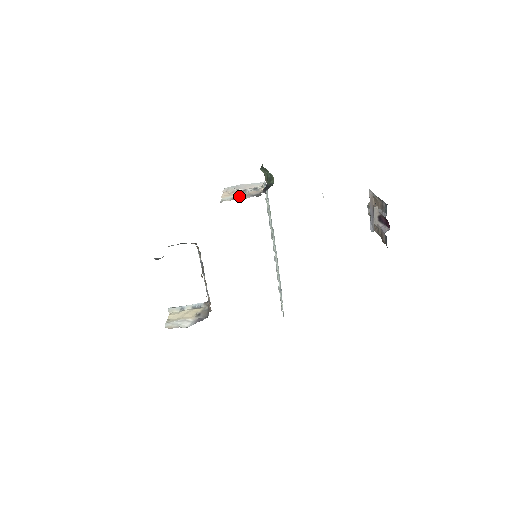
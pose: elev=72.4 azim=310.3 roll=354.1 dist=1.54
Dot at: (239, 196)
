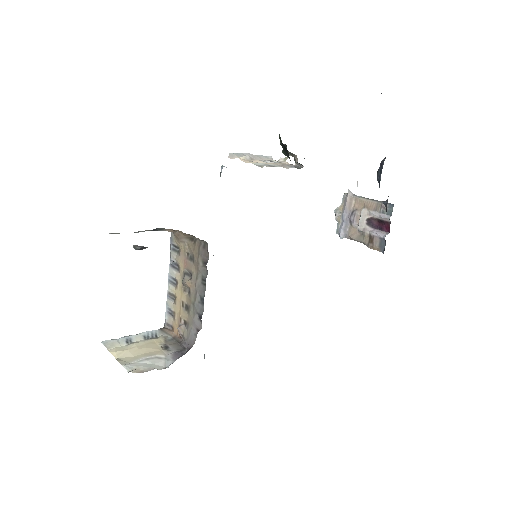
Dot at: (274, 164)
